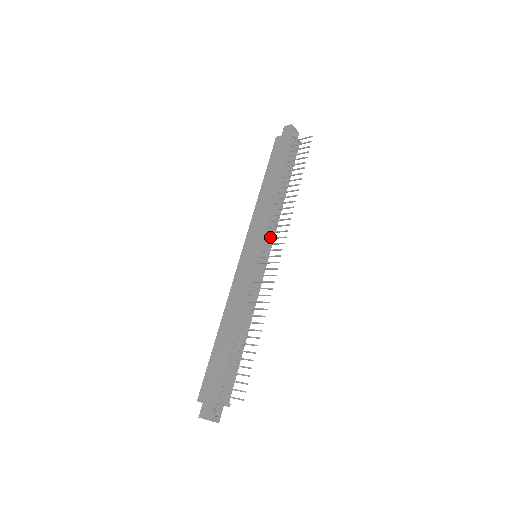
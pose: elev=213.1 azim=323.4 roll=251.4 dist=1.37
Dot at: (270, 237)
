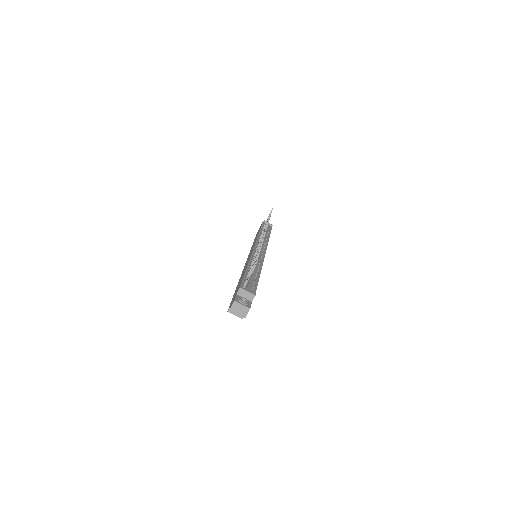
Dot at: (262, 244)
